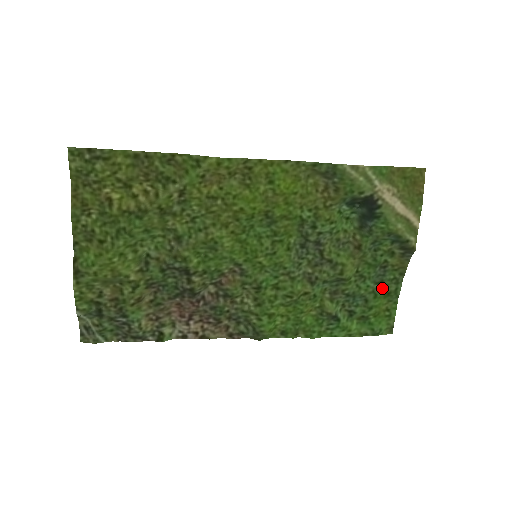
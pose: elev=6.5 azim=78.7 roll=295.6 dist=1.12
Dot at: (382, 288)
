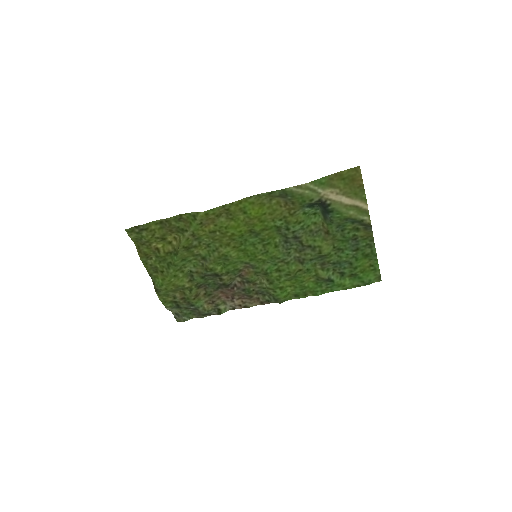
Dot at: (360, 253)
